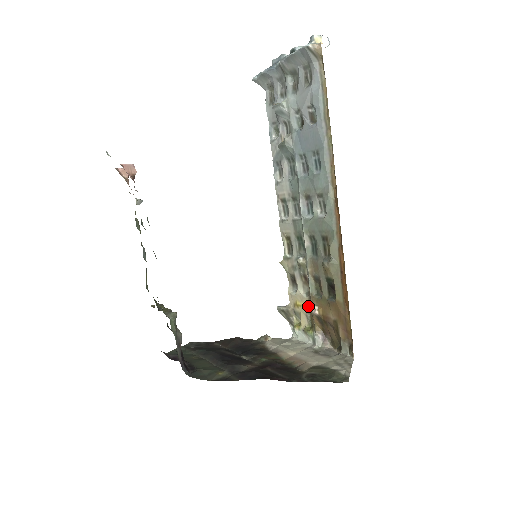
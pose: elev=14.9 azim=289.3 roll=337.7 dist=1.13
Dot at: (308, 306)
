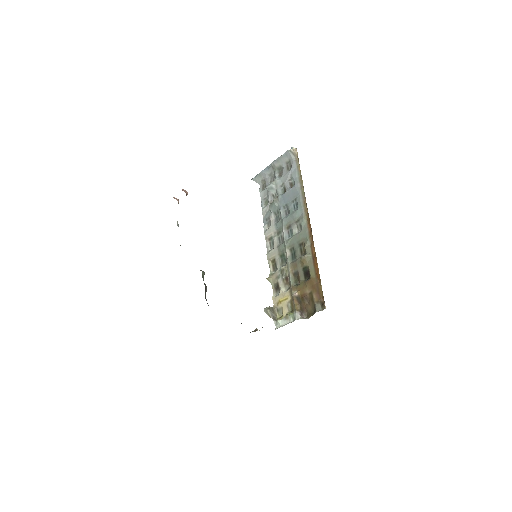
Dot at: (289, 297)
